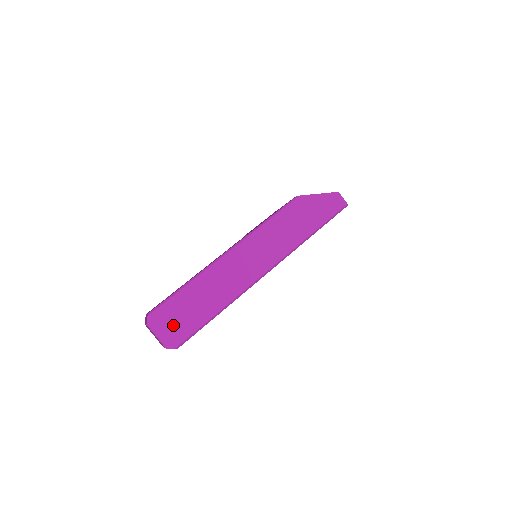
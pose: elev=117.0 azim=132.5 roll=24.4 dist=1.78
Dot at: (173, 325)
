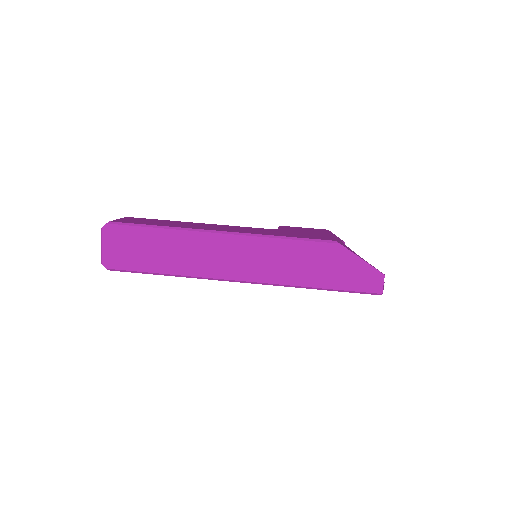
Dot at: (121, 249)
